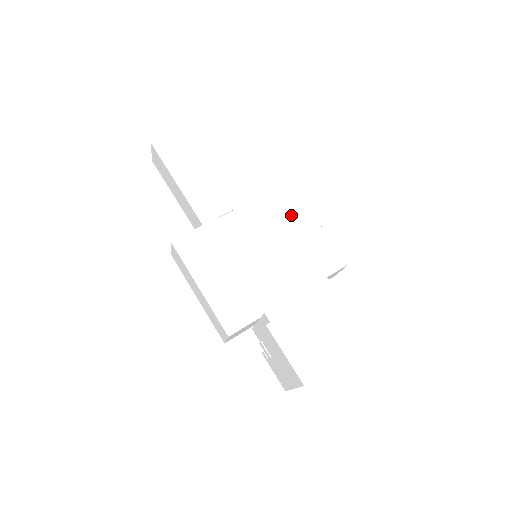
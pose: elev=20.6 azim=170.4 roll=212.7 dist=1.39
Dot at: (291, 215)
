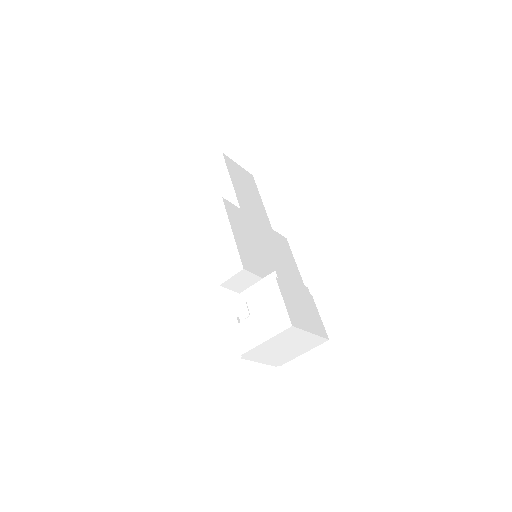
Dot at: (285, 251)
